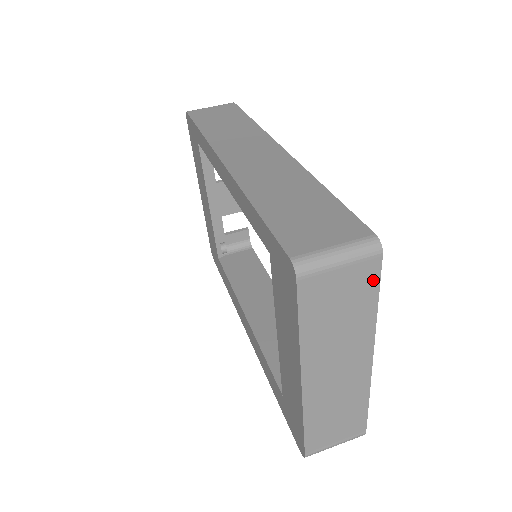
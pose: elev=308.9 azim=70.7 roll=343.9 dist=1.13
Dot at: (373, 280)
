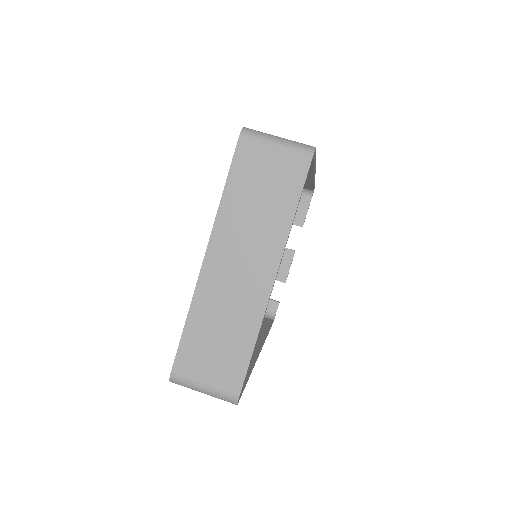
Dot at: (298, 180)
